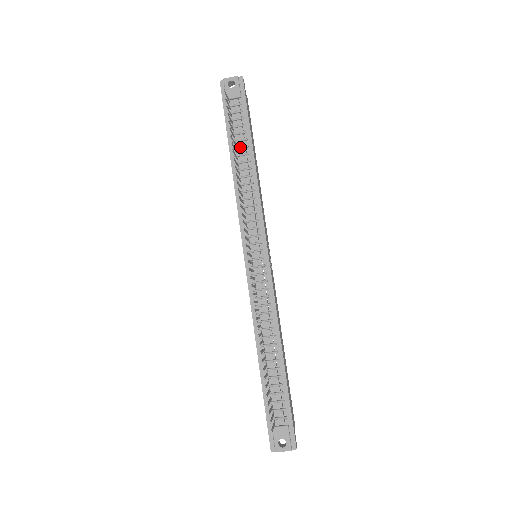
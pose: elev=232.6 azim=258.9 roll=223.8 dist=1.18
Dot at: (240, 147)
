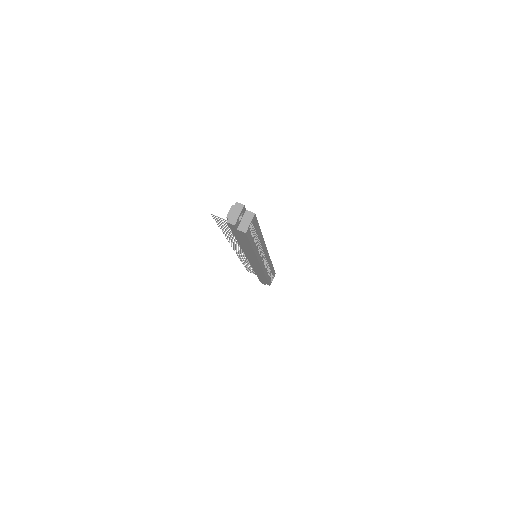
Dot at: occluded
